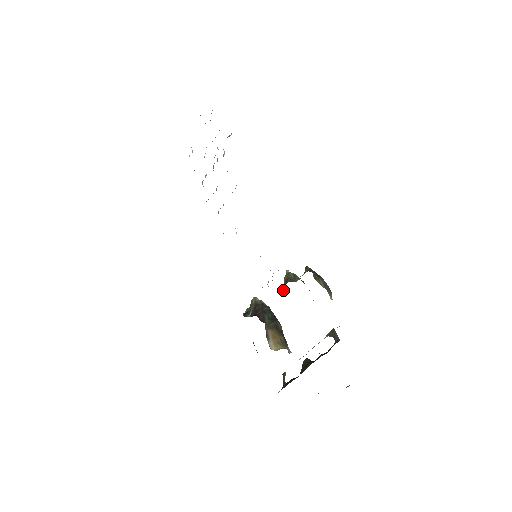
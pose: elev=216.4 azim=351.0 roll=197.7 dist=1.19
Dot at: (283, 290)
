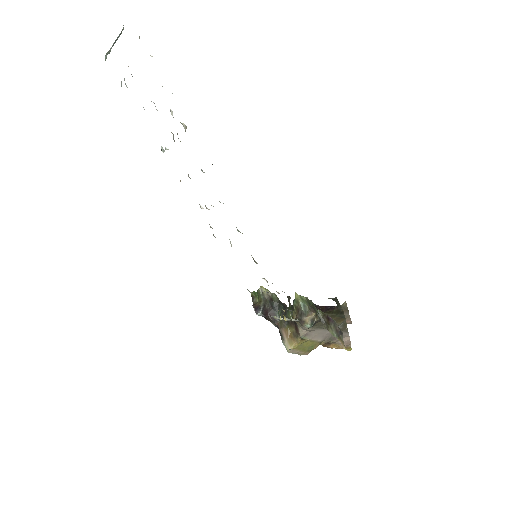
Dot at: (294, 315)
